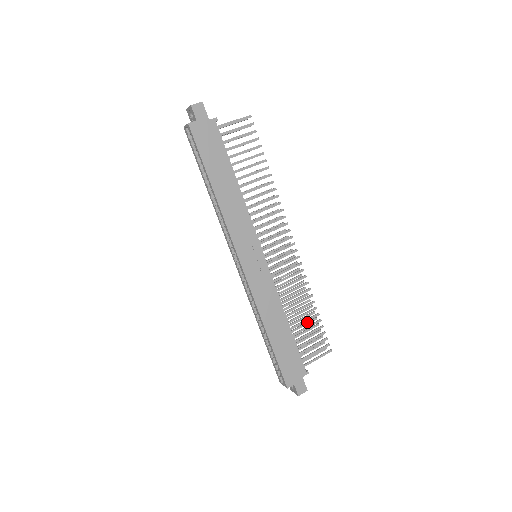
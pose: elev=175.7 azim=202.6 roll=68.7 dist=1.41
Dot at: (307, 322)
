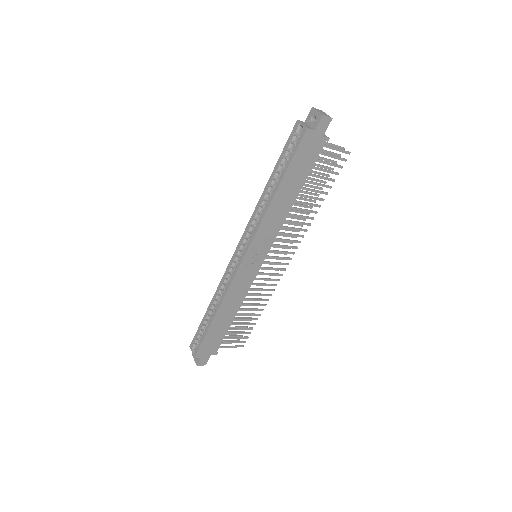
Dot at: occluded
